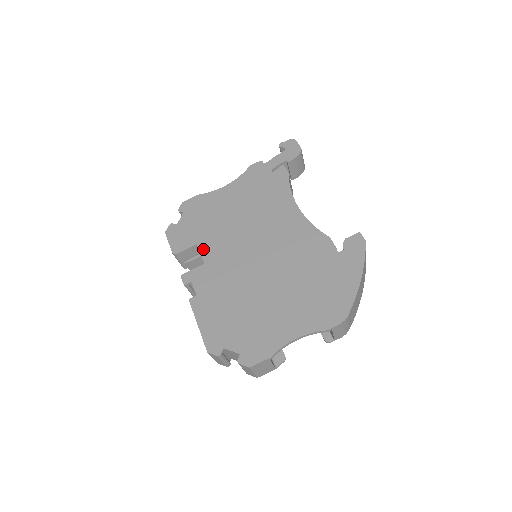
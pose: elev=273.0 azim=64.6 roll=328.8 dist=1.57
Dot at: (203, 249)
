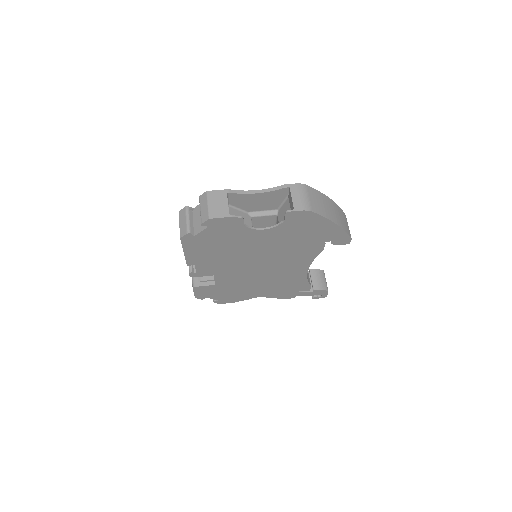
Dot at: occluded
